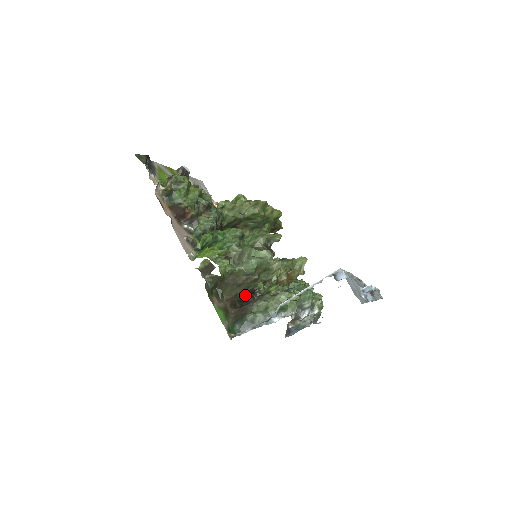
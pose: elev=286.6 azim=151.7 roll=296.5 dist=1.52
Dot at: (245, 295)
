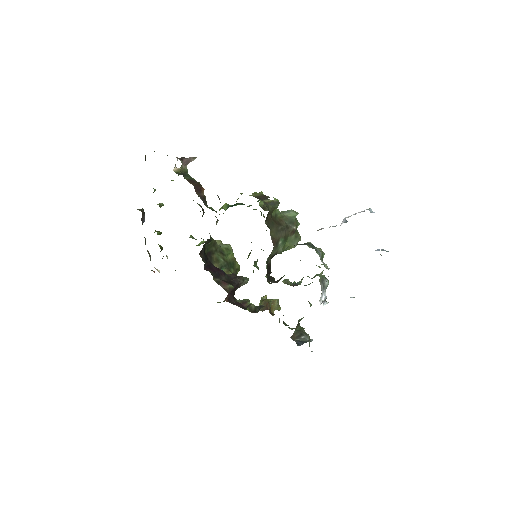
Dot at: (270, 264)
